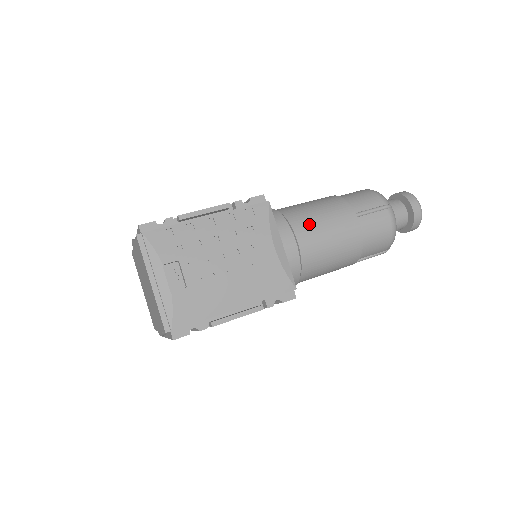
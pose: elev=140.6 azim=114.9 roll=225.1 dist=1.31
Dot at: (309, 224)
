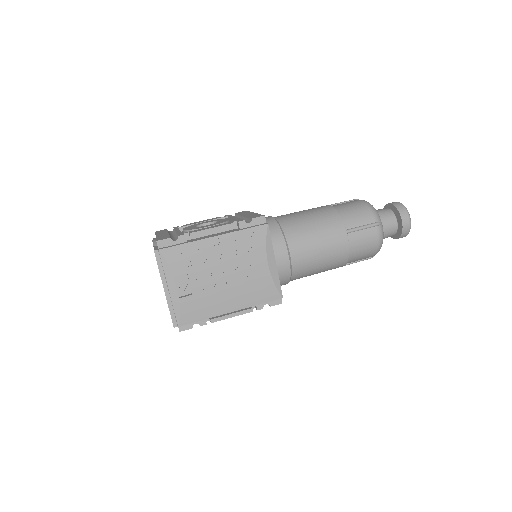
Dot at: (303, 239)
